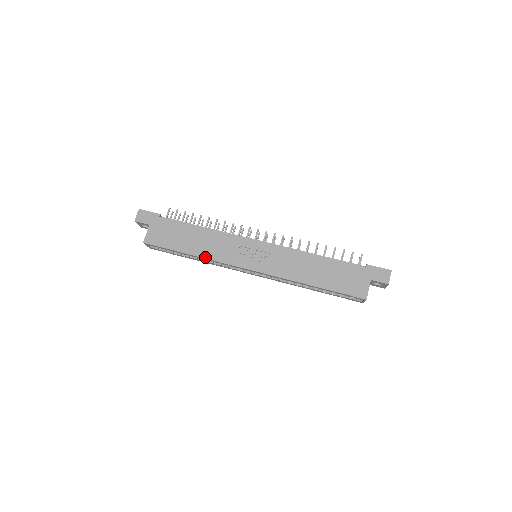
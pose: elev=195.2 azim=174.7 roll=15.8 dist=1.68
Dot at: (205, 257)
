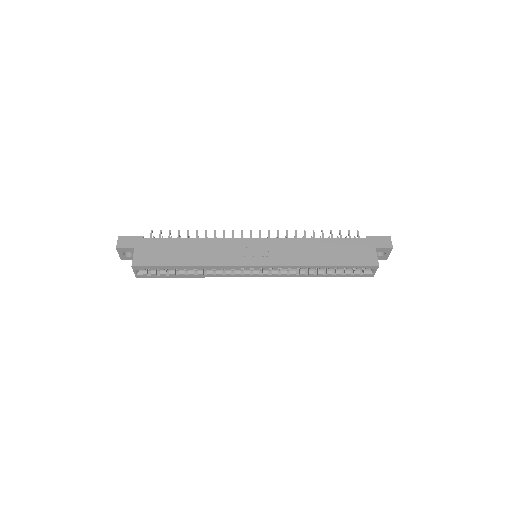
Dot at: (205, 265)
